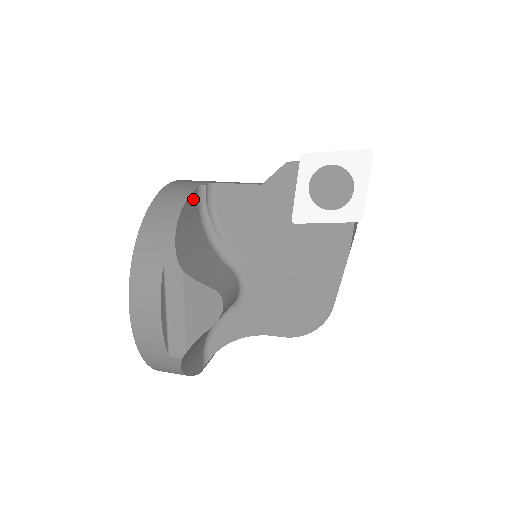
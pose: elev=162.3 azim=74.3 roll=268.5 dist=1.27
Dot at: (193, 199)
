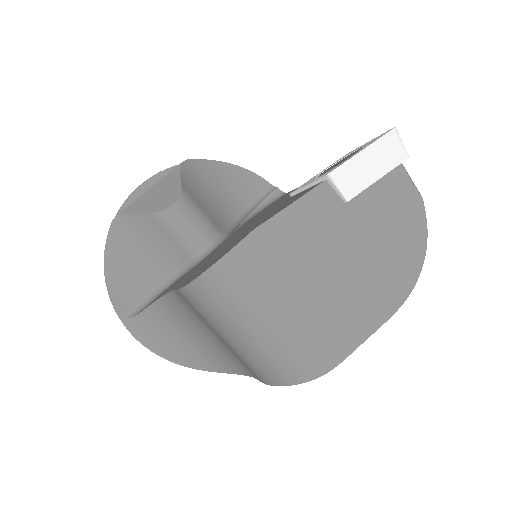
Dot at: (256, 182)
